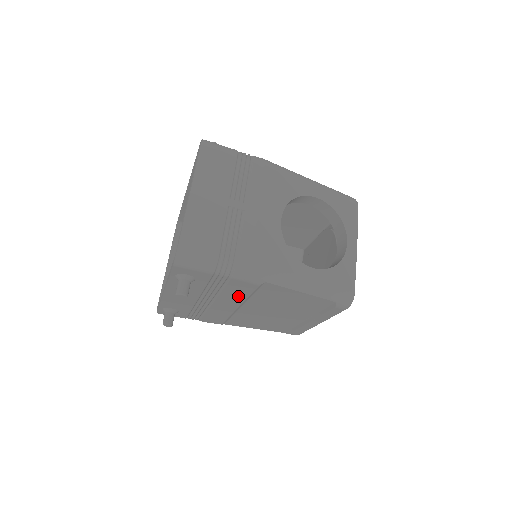
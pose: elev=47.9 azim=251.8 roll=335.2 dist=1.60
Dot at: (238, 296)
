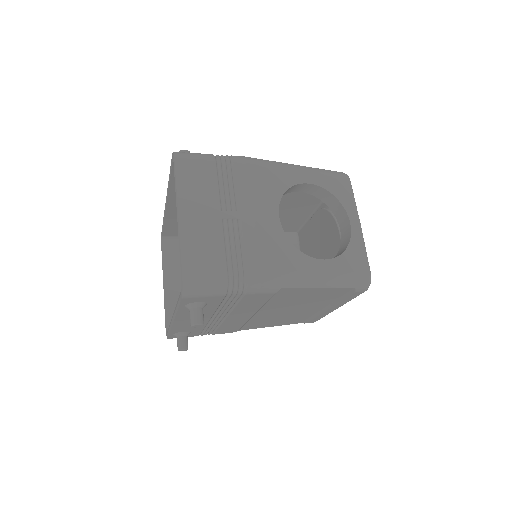
Dot at: (253, 307)
